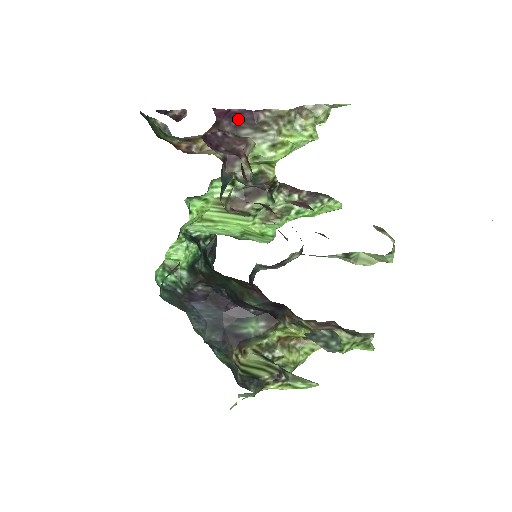
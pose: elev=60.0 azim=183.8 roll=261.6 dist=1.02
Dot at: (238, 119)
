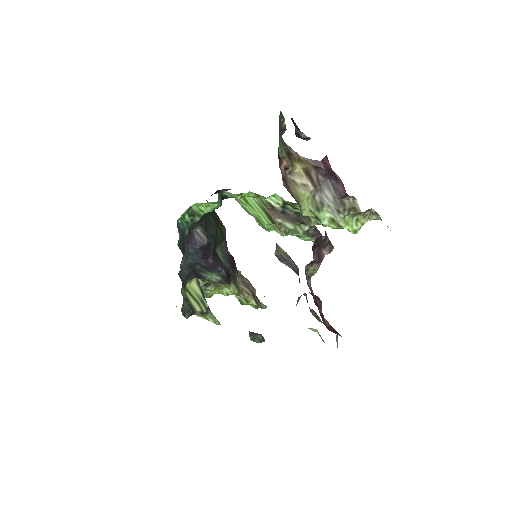
Dot at: (333, 180)
